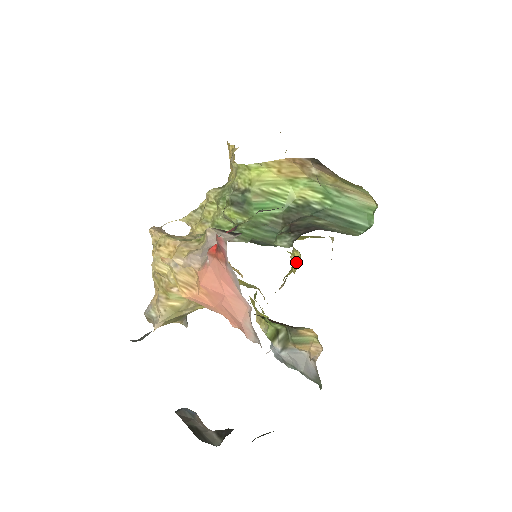
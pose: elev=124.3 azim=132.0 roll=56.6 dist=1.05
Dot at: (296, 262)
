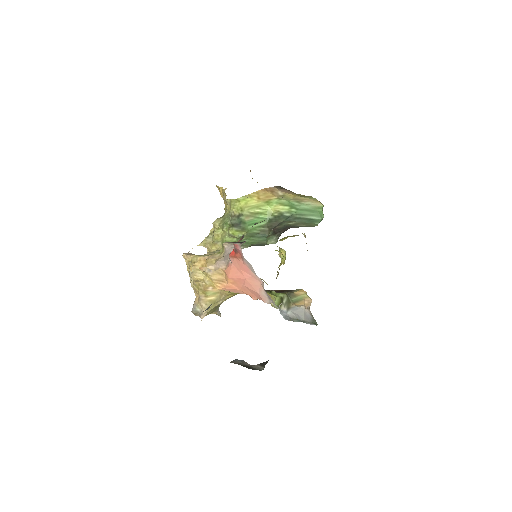
Dot at: (283, 257)
